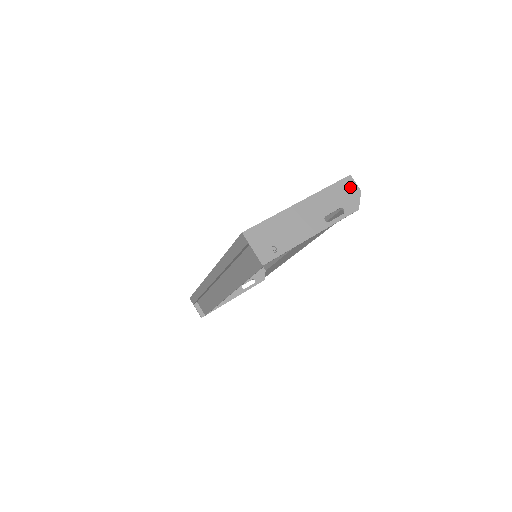
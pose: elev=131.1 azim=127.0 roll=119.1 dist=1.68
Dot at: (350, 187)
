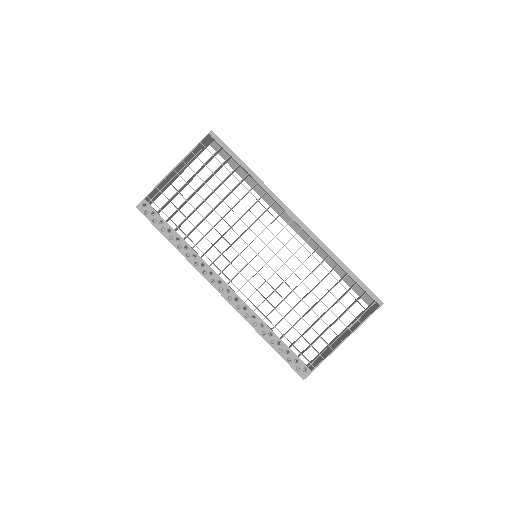
Dot at: occluded
